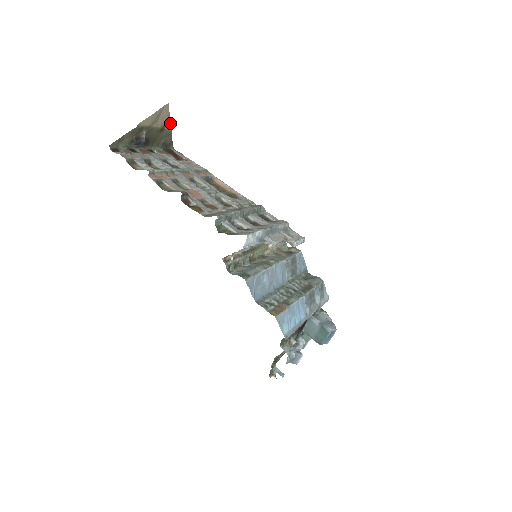
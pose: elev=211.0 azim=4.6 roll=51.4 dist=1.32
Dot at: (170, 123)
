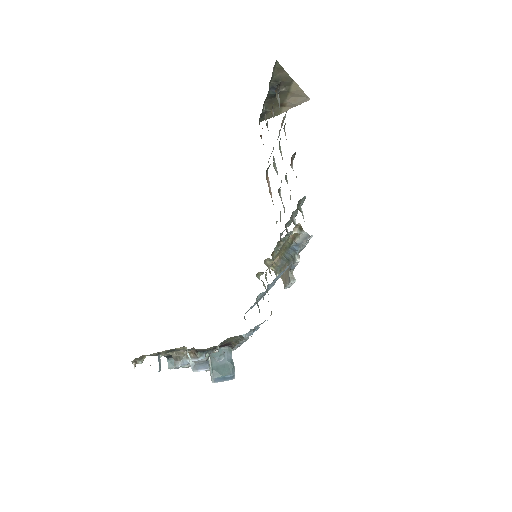
Dot at: occluded
